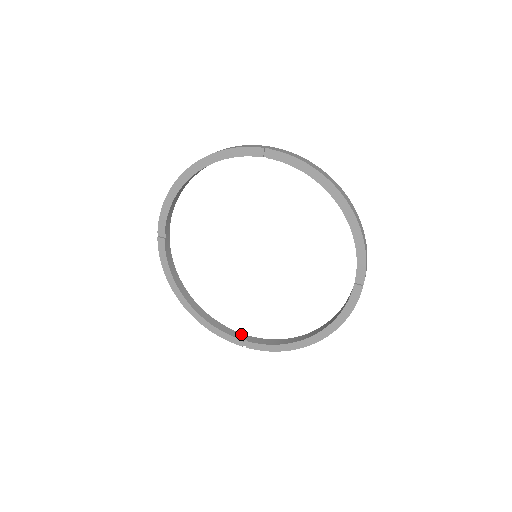
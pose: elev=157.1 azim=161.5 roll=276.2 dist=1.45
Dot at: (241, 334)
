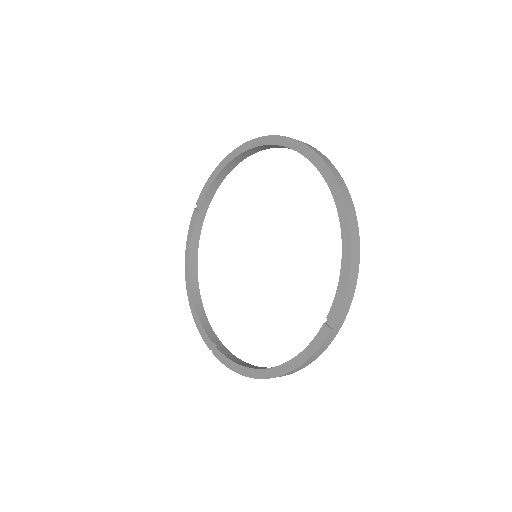
Dot at: (217, 338)
